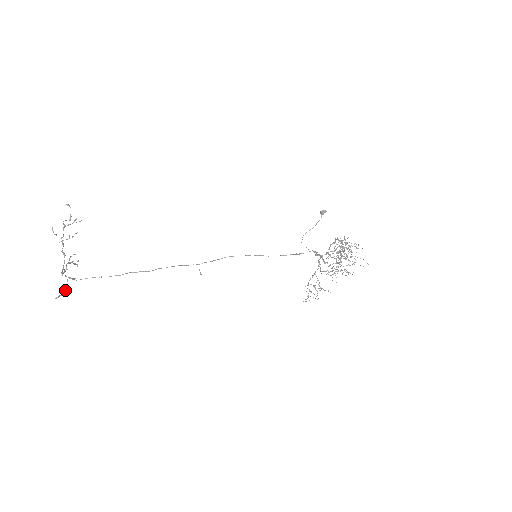
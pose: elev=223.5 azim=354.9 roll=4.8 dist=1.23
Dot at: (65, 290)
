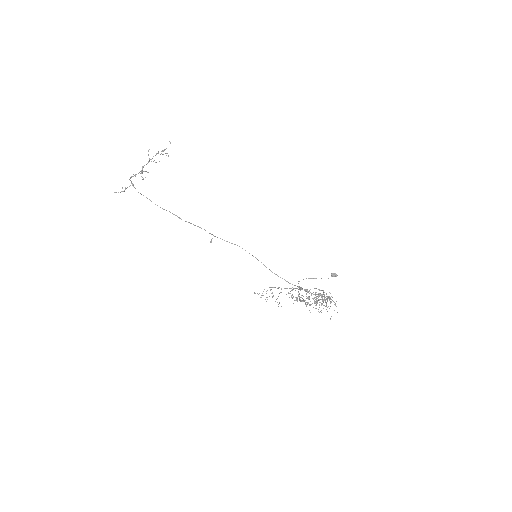
Dot at: (124, 191)
